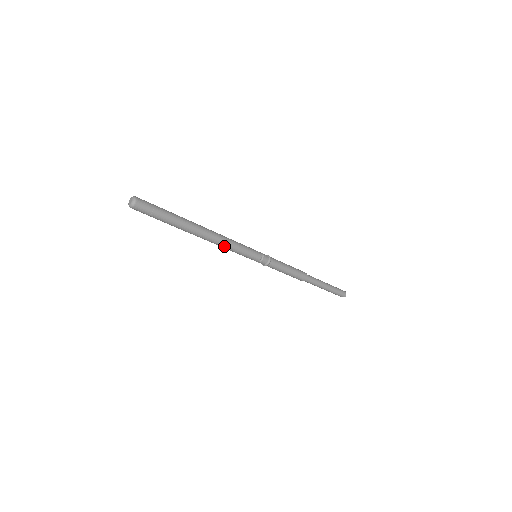
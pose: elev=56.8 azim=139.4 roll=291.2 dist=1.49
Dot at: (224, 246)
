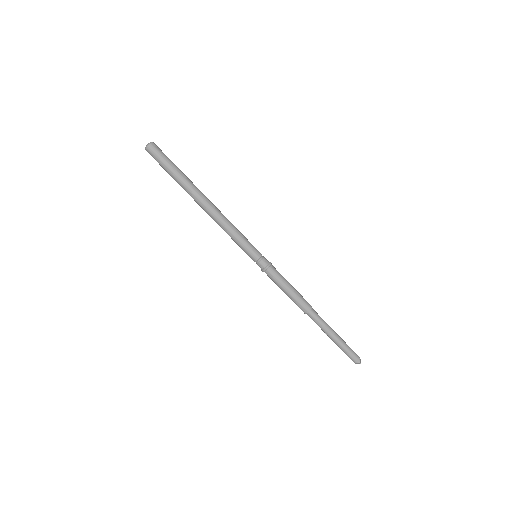
Dot at: (224, 225)
